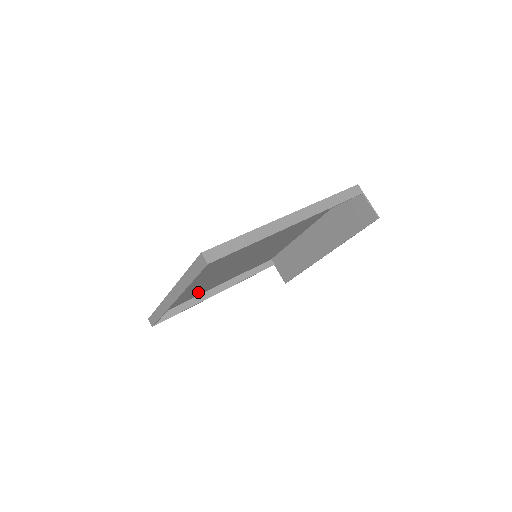
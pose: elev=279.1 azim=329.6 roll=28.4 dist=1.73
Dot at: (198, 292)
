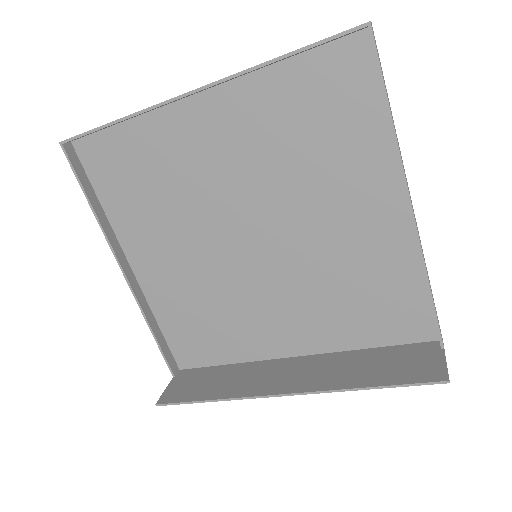
Dot at: (135, 215)
